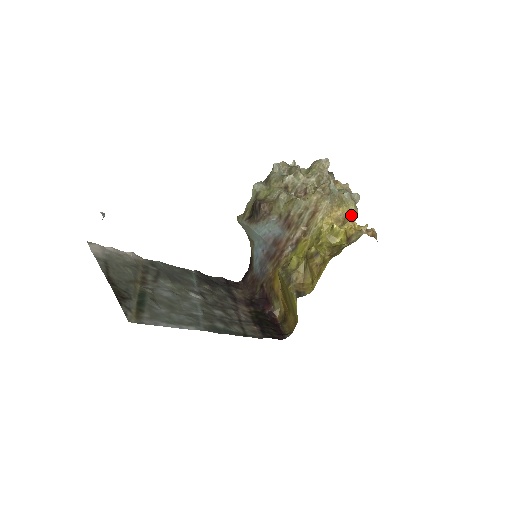
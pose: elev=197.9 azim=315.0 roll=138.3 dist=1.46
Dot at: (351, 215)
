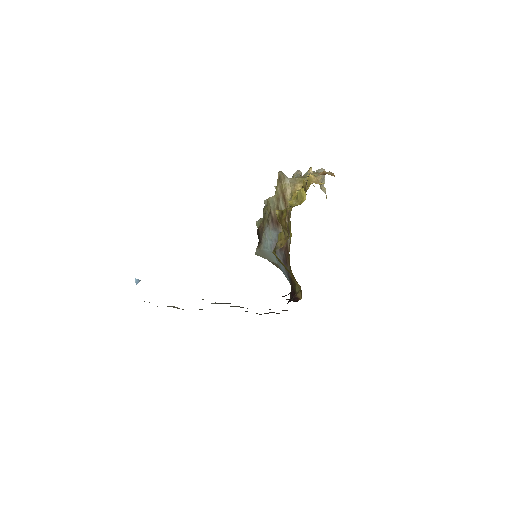
Dot at: (307, 177)
